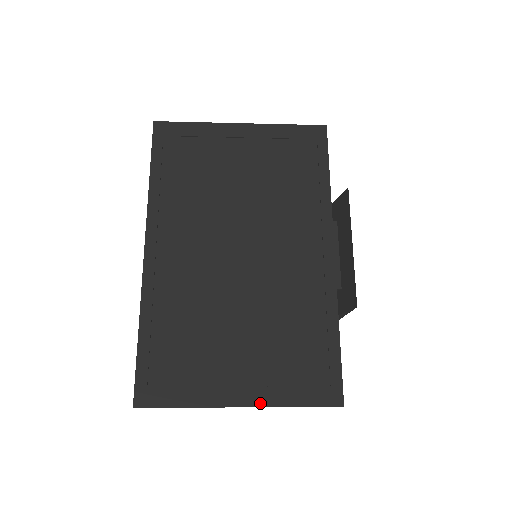
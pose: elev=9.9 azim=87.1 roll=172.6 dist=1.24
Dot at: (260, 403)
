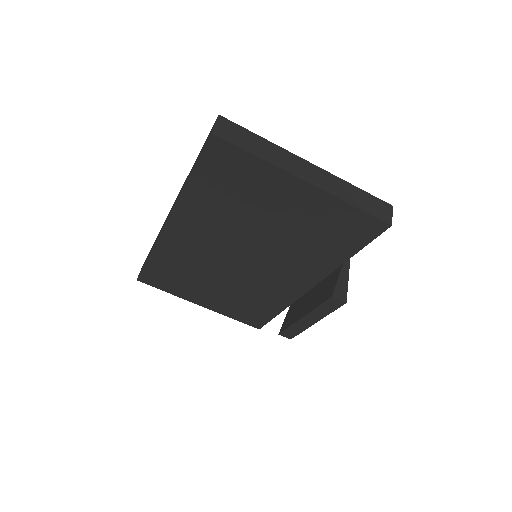
Dot at: (325, 173)
